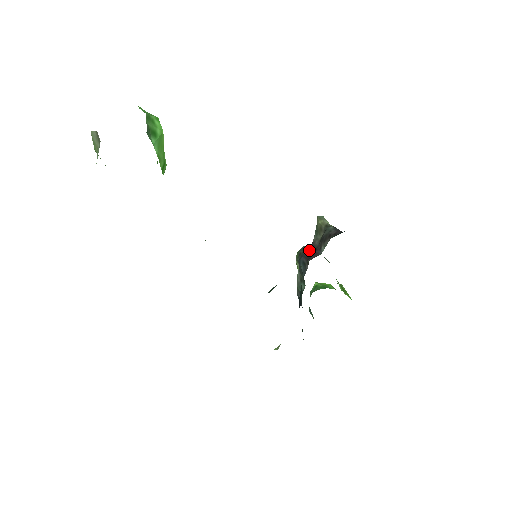
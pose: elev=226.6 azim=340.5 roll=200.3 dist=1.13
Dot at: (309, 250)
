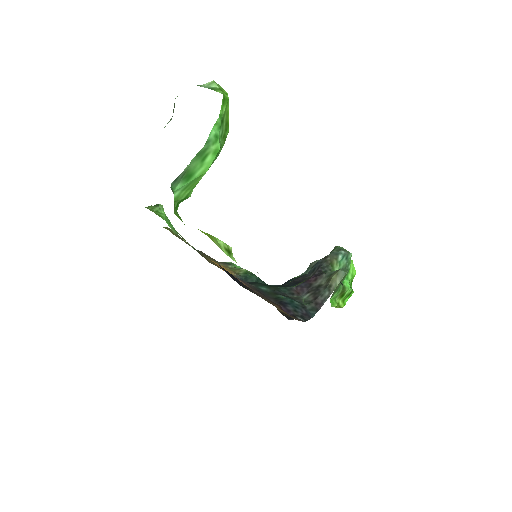
Dot at: (319, 273)
